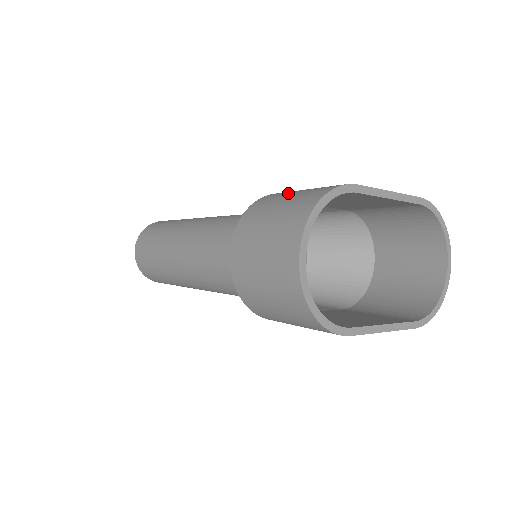
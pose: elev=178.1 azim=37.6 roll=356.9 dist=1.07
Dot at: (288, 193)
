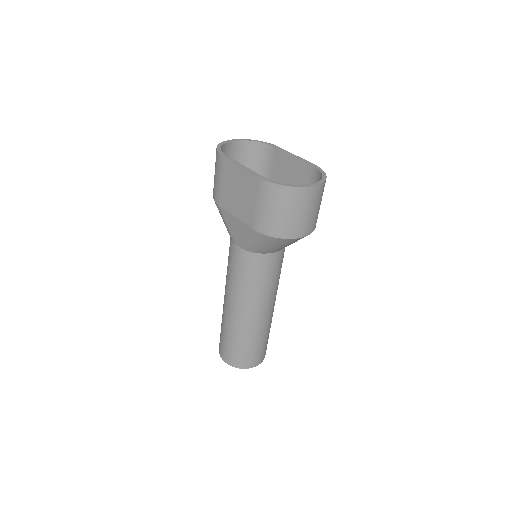
Dot at: (263, 171)
